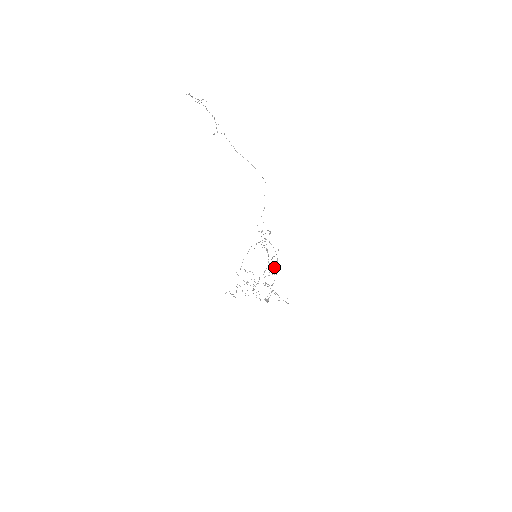
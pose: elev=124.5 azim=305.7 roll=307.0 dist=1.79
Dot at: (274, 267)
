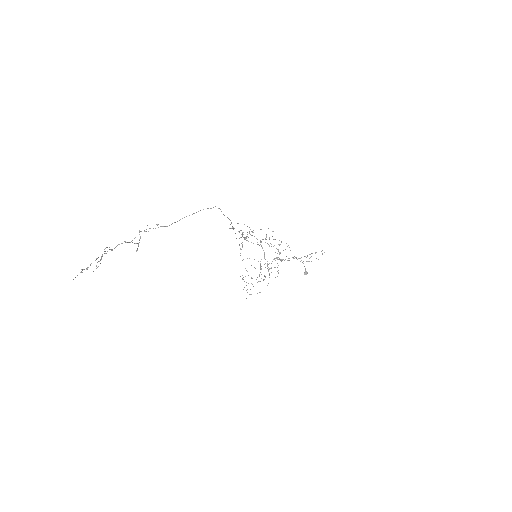
Dot at: (266, 237)
